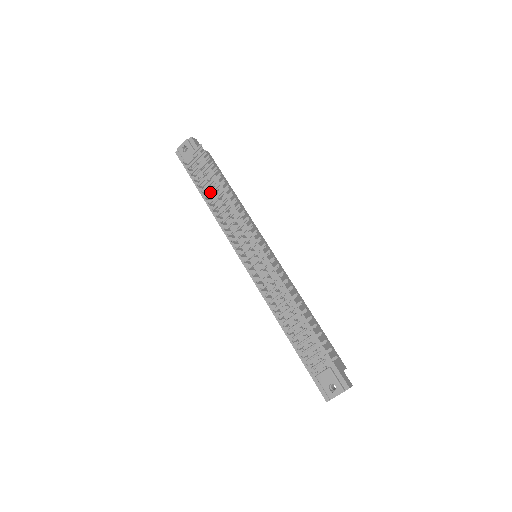
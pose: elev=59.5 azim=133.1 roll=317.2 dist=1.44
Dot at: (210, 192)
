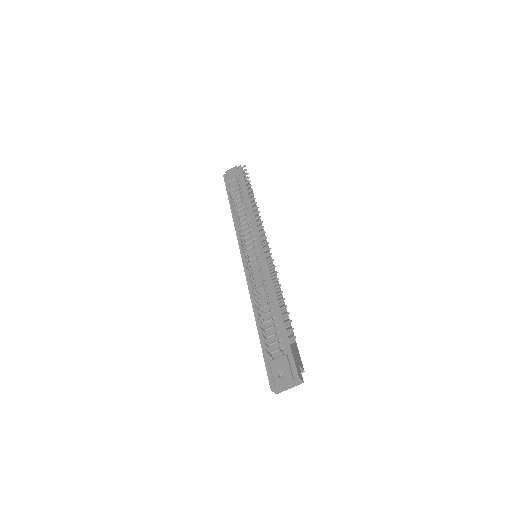
Dot at: (237, 197)
